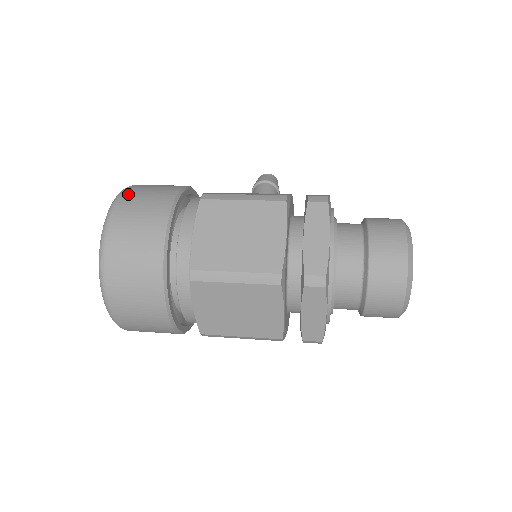
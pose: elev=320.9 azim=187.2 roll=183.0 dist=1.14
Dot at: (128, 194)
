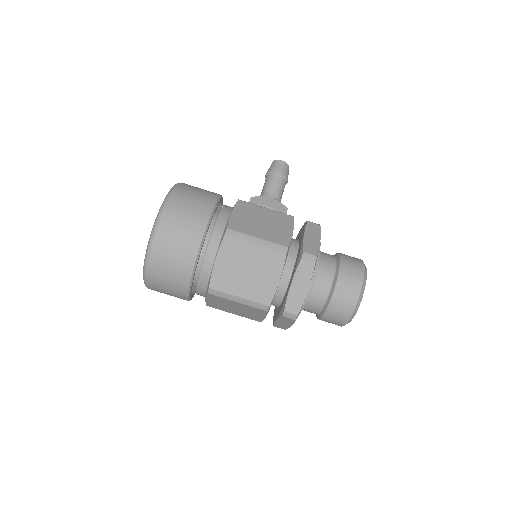
Dot at: (170, 213)
